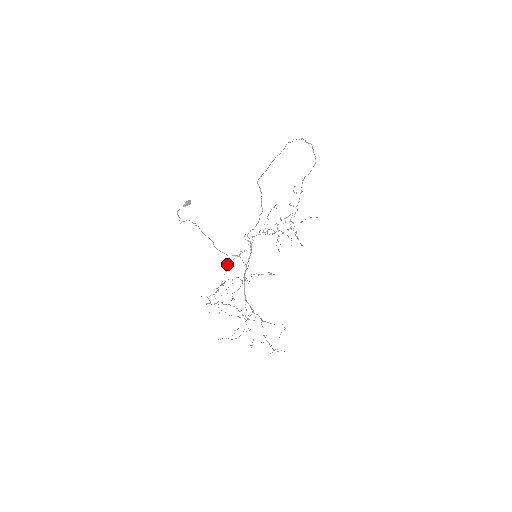
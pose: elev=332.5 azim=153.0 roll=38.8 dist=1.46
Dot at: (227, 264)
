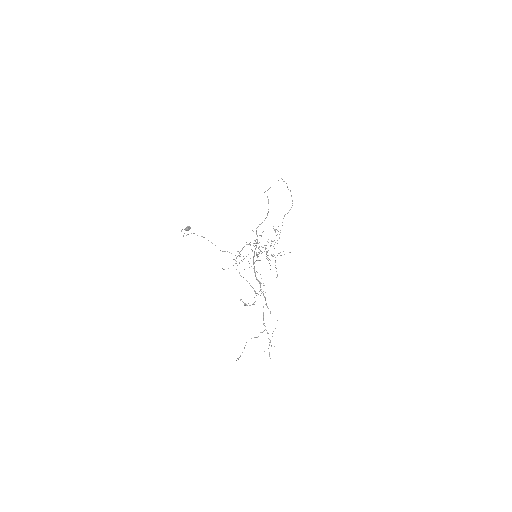
Dot at: occluded
